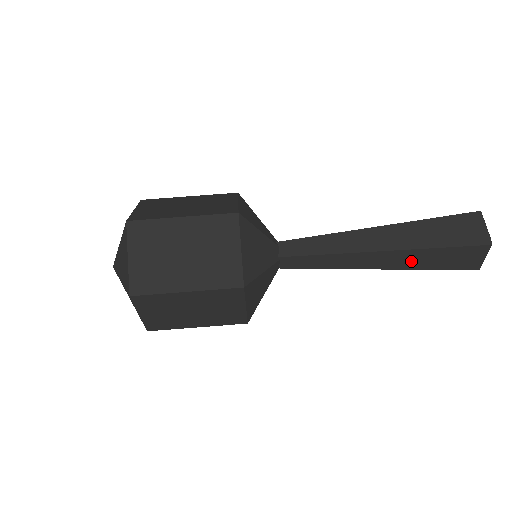
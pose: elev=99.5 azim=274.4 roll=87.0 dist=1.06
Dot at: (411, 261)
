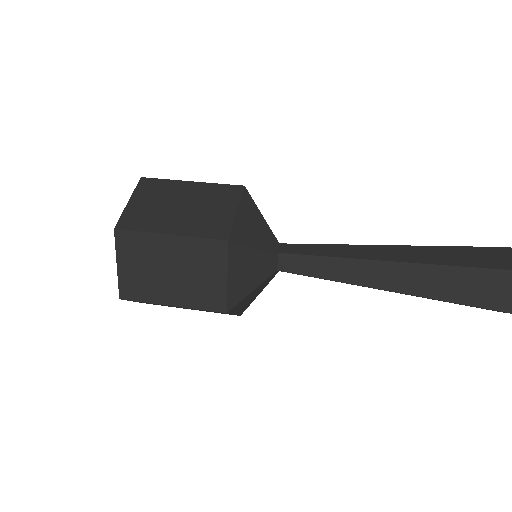
Dot at: (426, 283)
